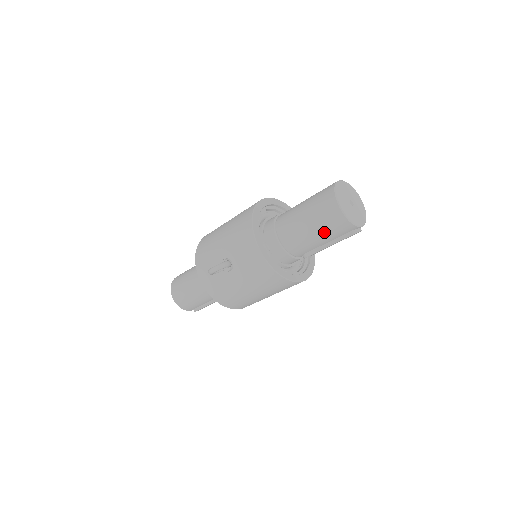
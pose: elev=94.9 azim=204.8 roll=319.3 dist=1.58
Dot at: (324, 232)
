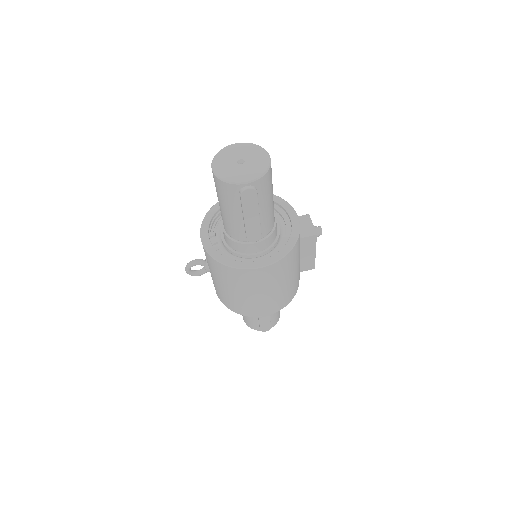
Dot at: (224, 203)
